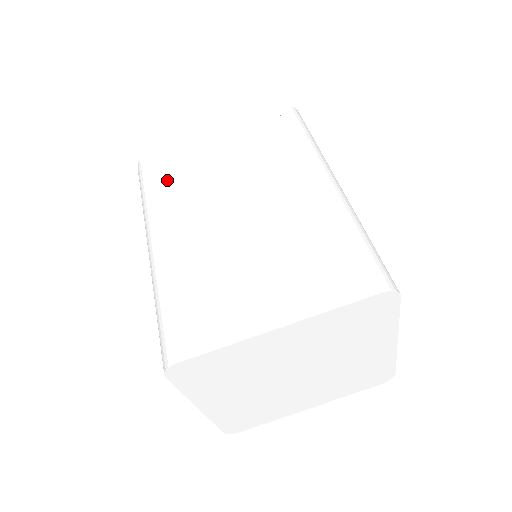
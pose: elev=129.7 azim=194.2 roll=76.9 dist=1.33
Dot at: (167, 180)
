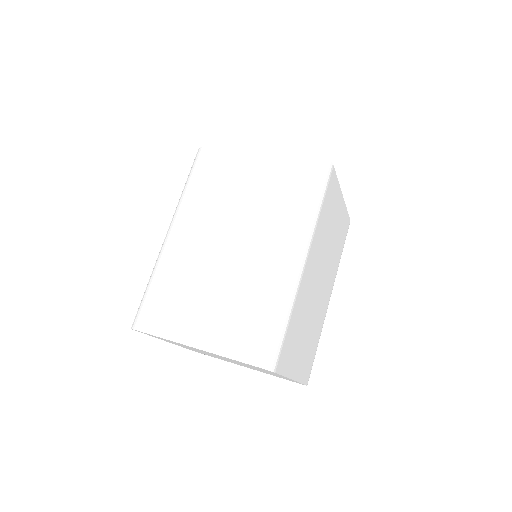
Dot at: (204, 182)
